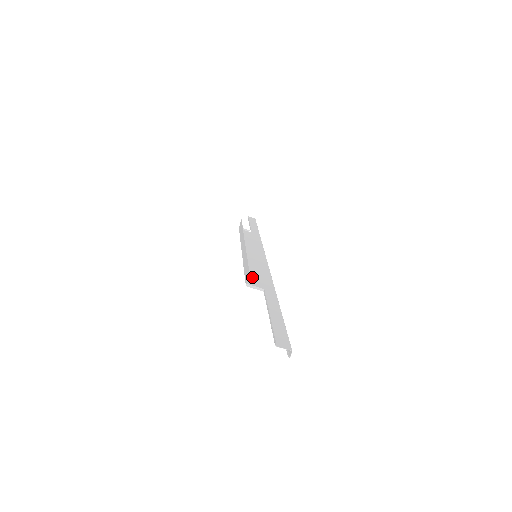
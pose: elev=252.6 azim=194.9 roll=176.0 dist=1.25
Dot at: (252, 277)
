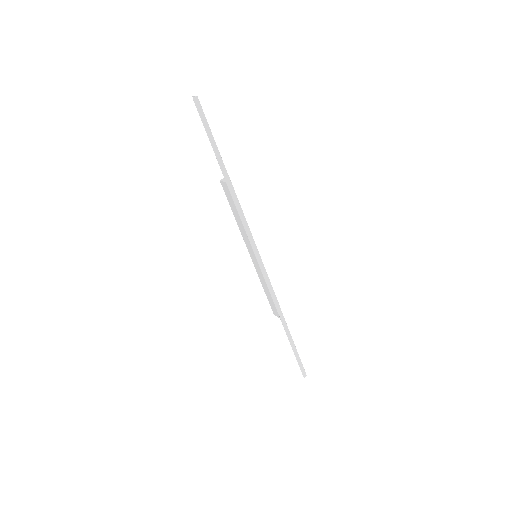
Dot at: (232, 203)
